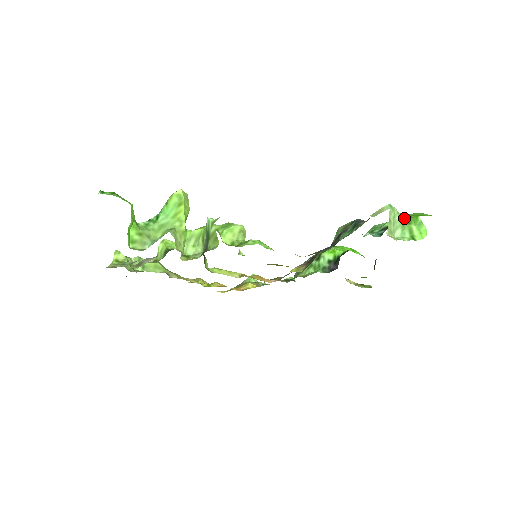
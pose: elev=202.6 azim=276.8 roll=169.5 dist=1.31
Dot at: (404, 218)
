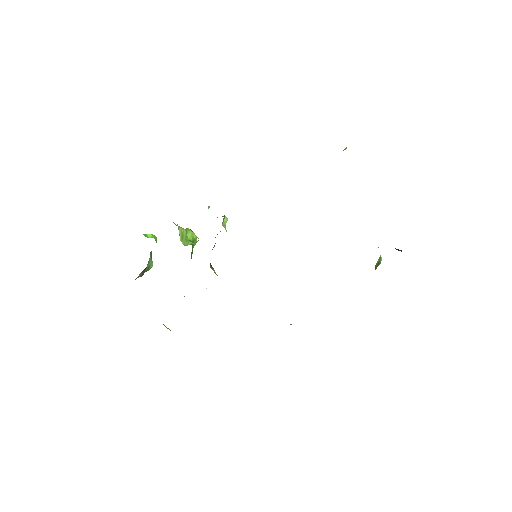
Dot at: occluded
